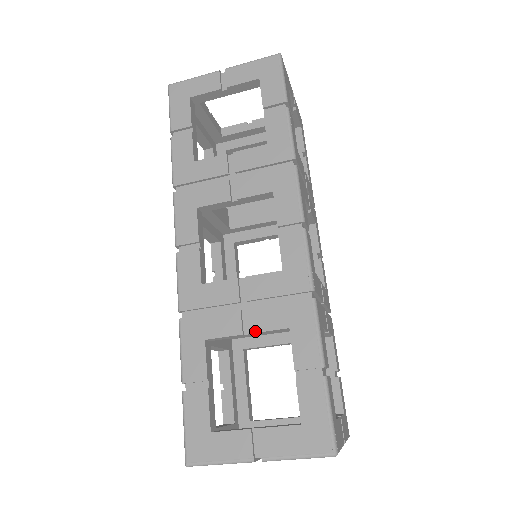
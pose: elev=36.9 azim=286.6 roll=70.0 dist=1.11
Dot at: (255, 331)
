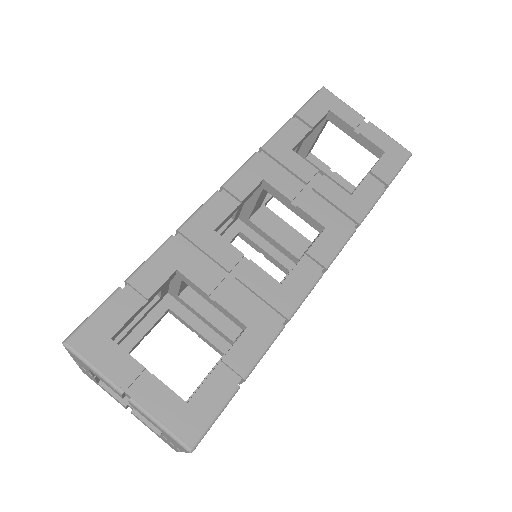
Dot at: (220, 303)
